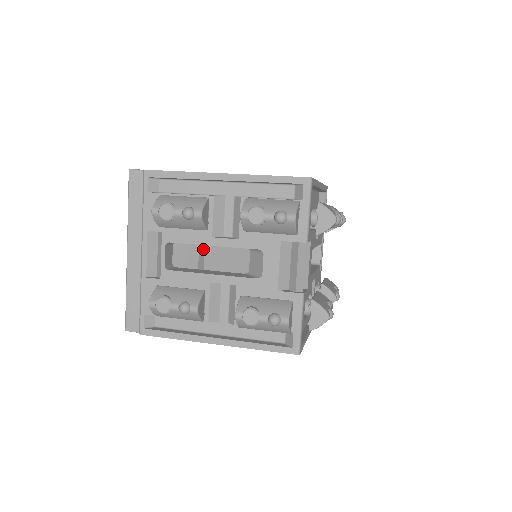
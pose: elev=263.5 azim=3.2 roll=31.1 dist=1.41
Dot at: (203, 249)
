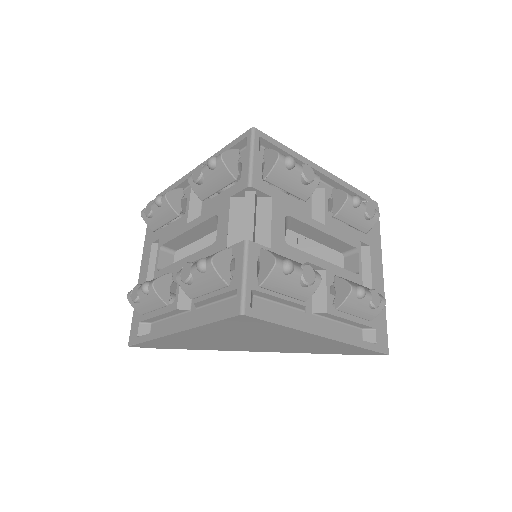
Dot at: occluded
